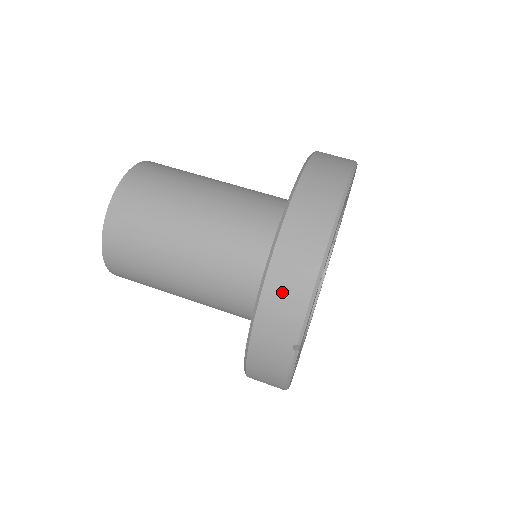
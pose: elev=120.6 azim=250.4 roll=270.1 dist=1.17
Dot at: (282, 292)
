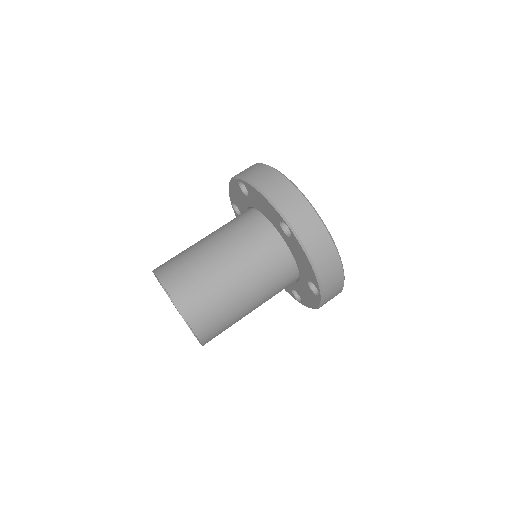
Dot at: (332, 296)
